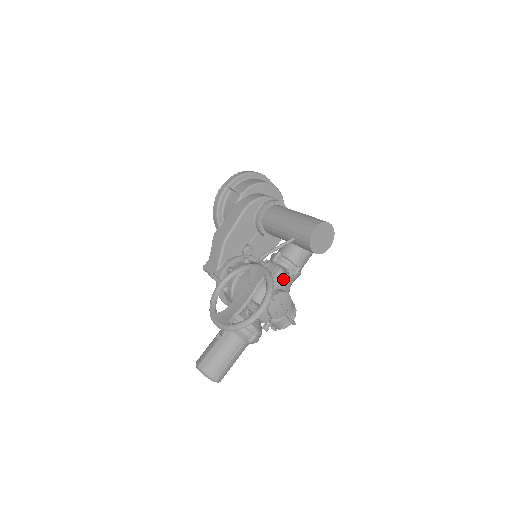
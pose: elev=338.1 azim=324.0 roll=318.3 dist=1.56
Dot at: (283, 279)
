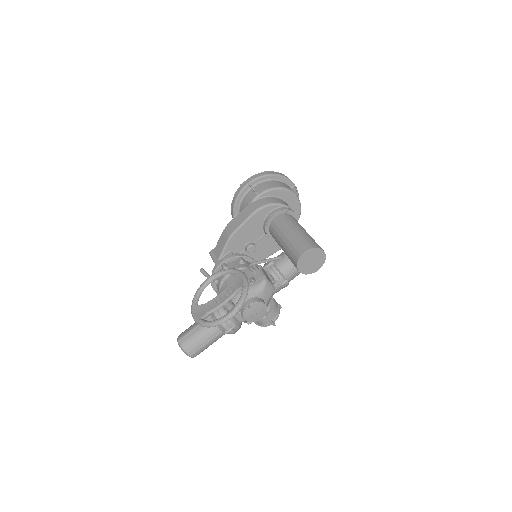
Dot at: (264, 289)
